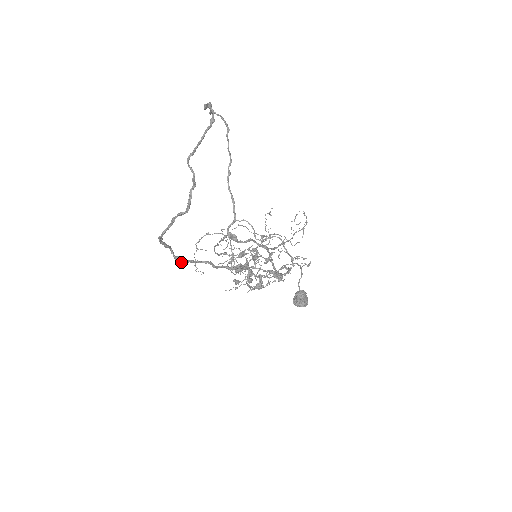
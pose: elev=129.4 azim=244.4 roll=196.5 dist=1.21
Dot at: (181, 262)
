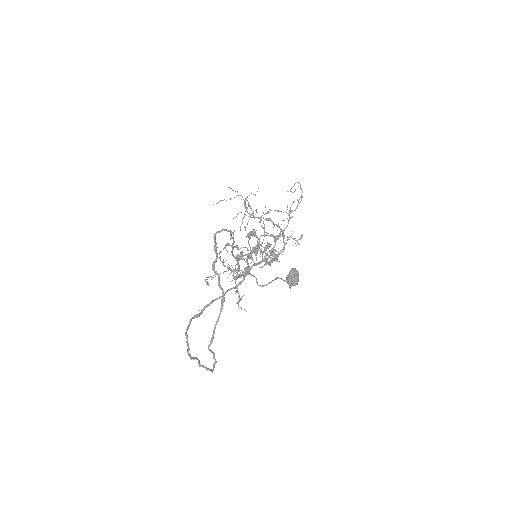
Dot at: (199, 316)
